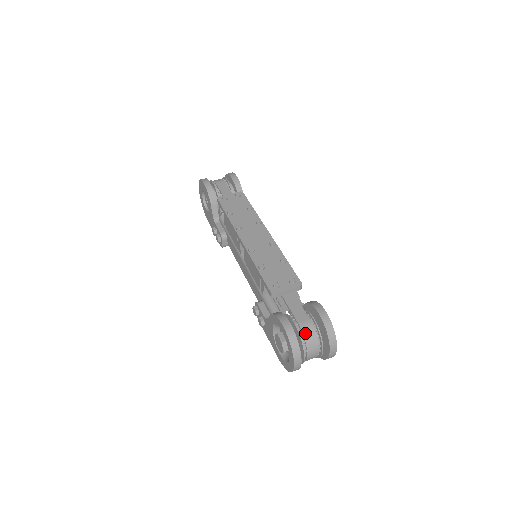
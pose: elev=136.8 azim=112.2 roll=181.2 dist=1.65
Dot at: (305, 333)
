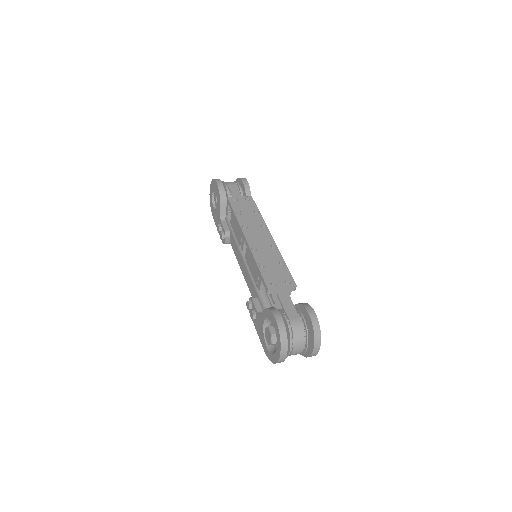
Dot at: (294, 329)
